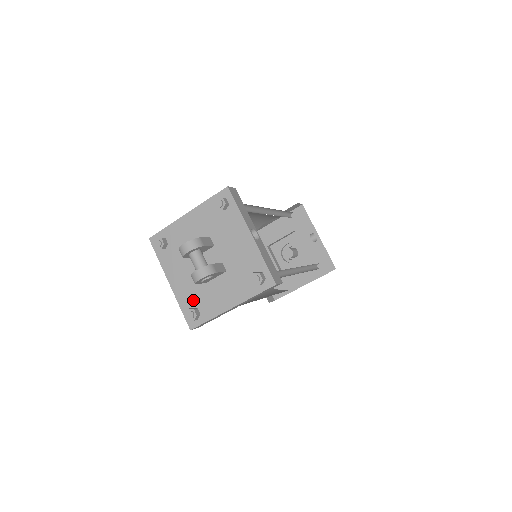
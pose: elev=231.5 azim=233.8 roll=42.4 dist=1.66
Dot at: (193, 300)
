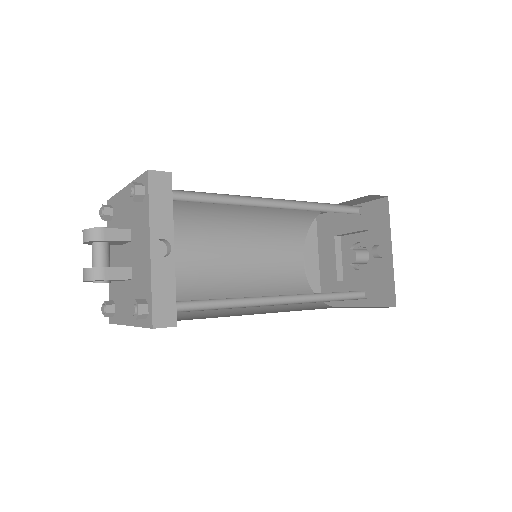
Dot at: (114, 293)
